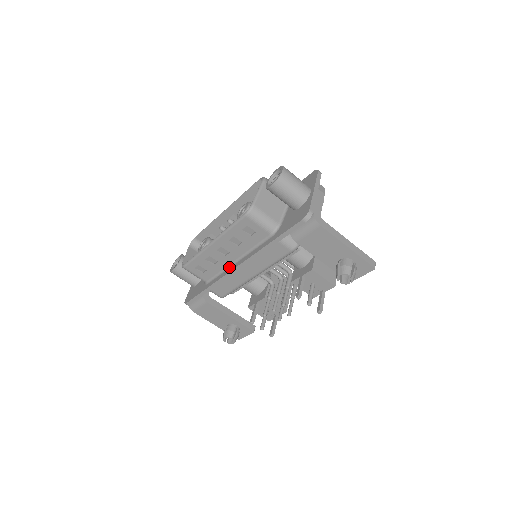
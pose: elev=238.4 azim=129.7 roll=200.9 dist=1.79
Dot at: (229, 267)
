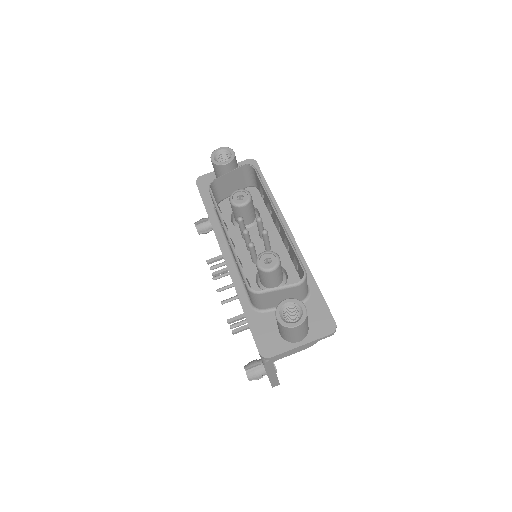
Dot at: (227, 243)
